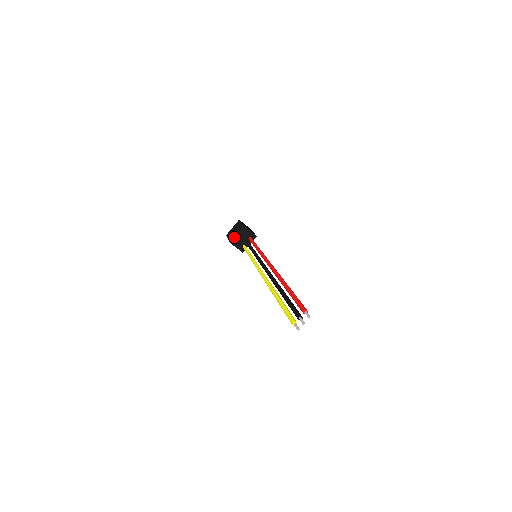
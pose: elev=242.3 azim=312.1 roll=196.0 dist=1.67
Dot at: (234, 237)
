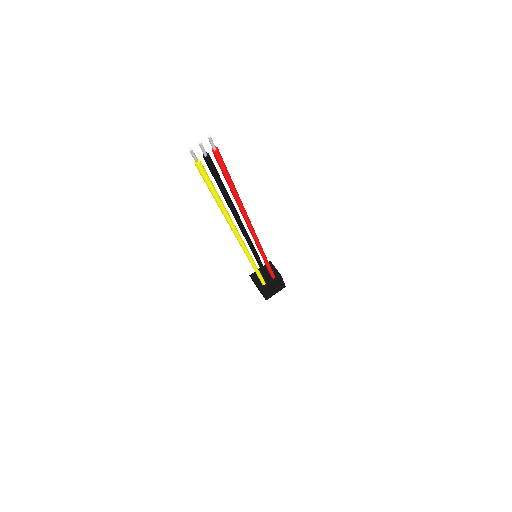
Dot at: occluded
